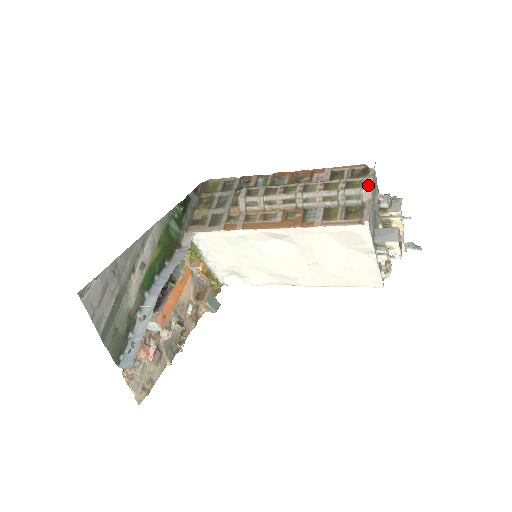
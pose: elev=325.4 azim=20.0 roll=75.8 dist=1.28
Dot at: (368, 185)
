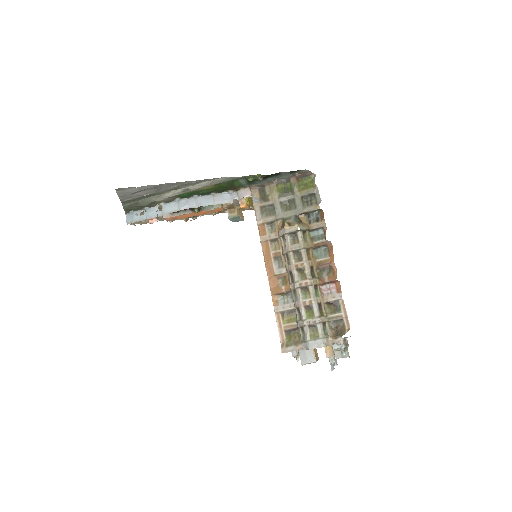
Dot at: (313, 345)
